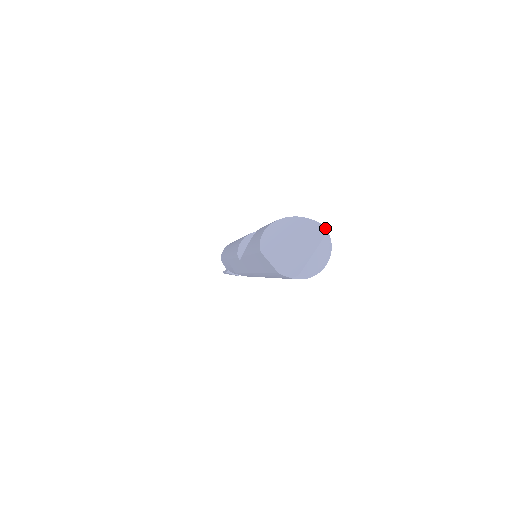
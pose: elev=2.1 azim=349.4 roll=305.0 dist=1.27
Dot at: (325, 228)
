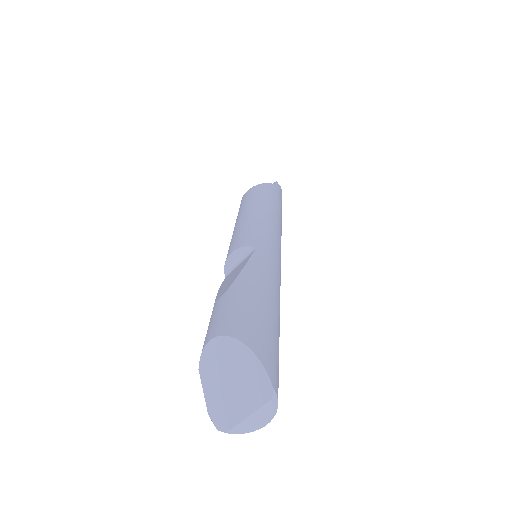
Dot at: (272, 390)
